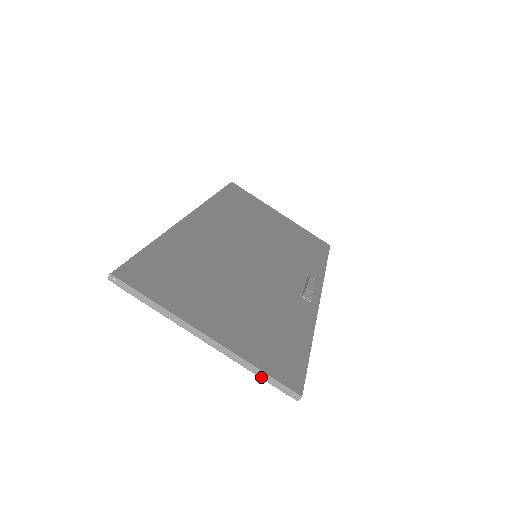
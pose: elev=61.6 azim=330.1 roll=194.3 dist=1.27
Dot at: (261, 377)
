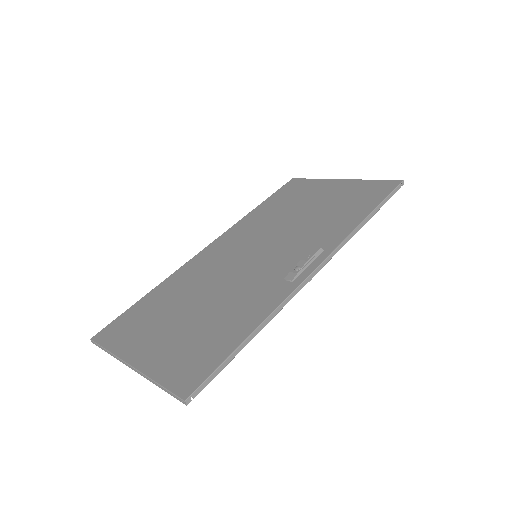
Dot at: occluded
